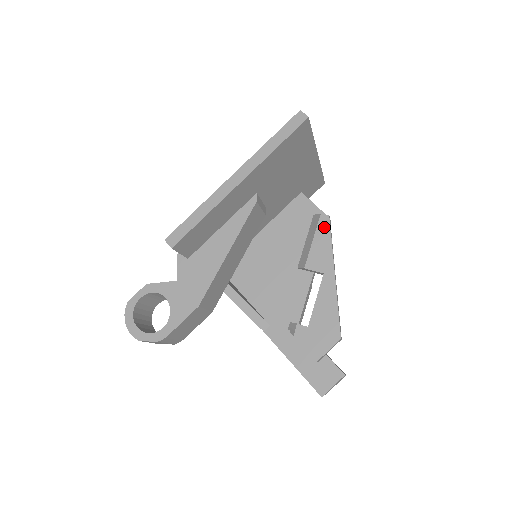
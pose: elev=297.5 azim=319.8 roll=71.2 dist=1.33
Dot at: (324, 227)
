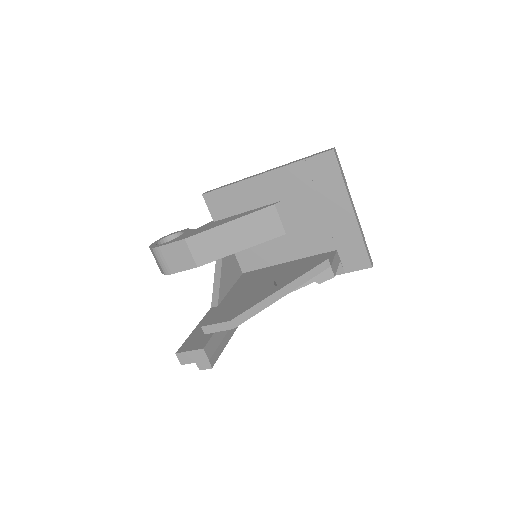
Dot at: (316, 263)
